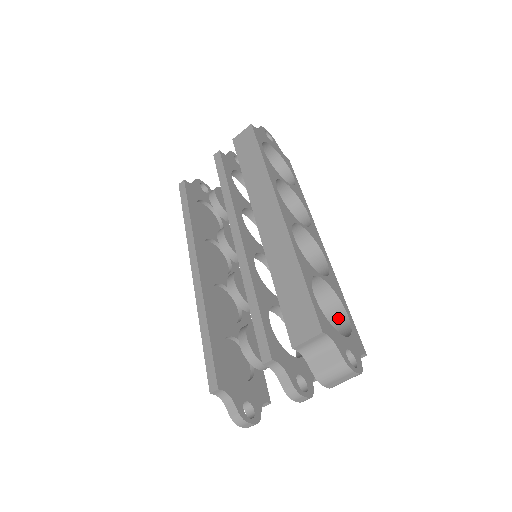
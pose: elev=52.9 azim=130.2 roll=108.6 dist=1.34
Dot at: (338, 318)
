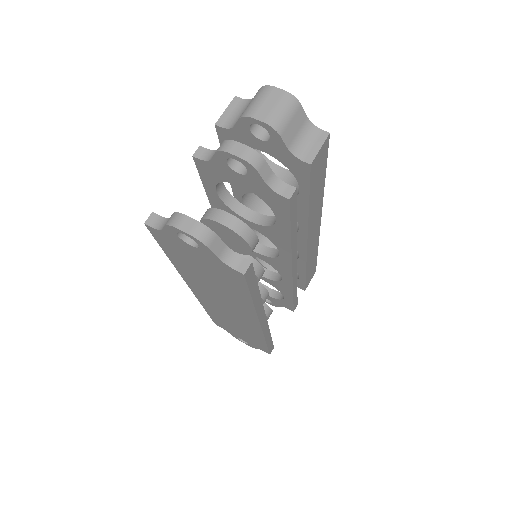
Dot at: occluded
